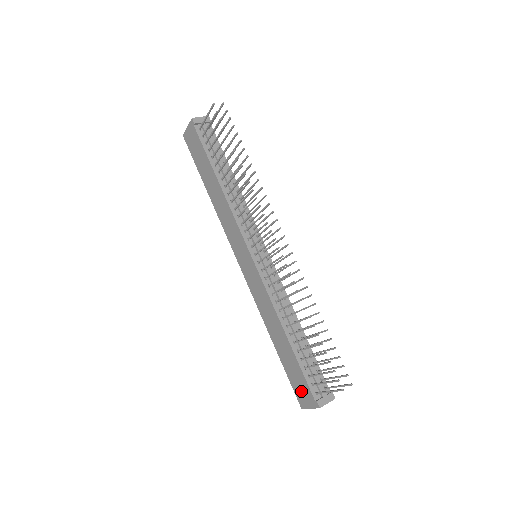
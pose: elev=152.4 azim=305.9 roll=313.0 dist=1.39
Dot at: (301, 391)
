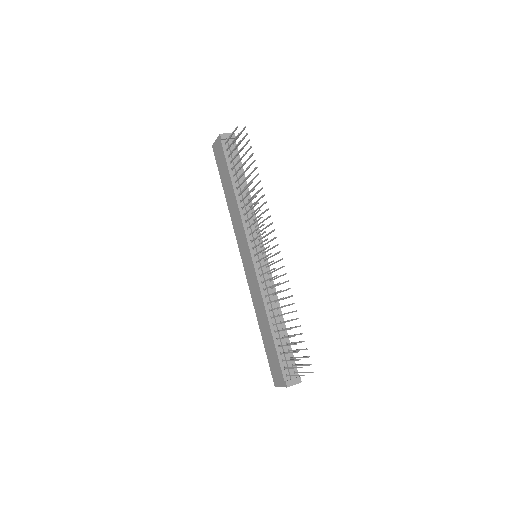
Dot at: (275, 372)
